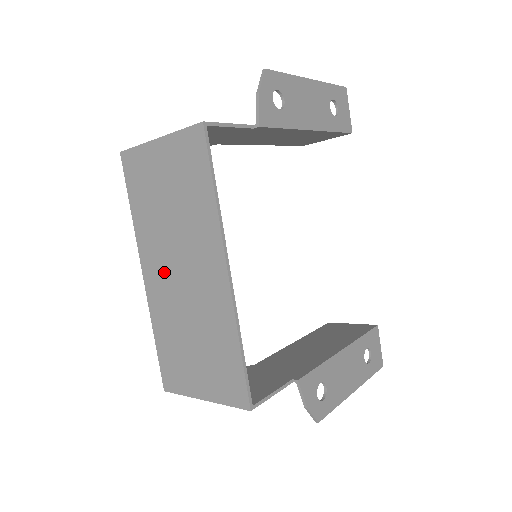
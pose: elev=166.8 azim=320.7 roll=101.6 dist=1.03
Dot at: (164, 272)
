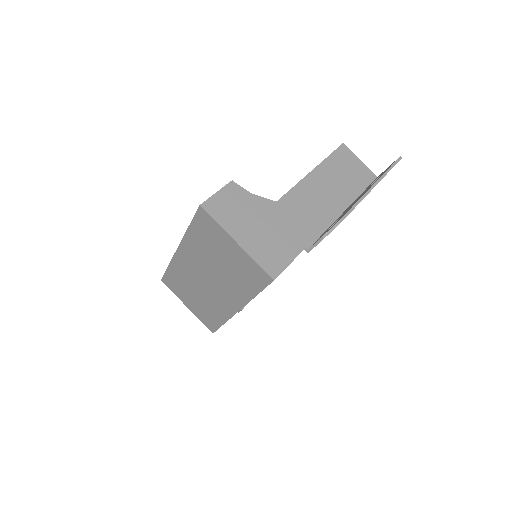
Dot at: (195, 267)
